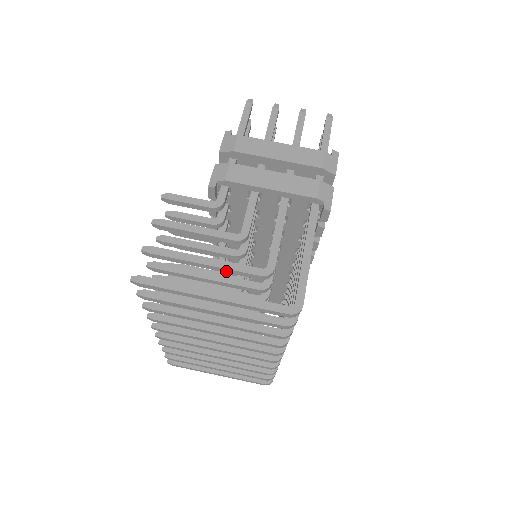
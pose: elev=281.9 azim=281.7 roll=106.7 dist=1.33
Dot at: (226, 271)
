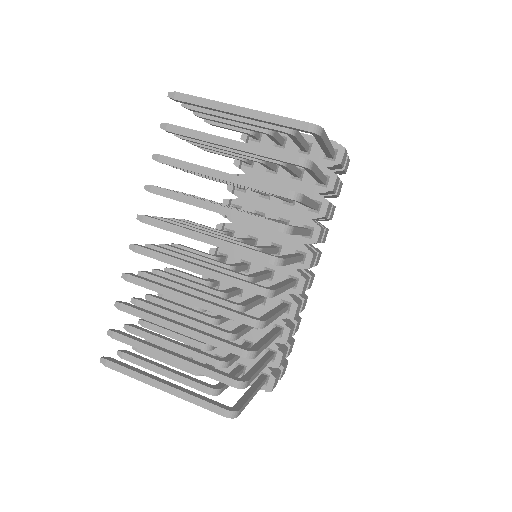
Dot at: (252, 121)
